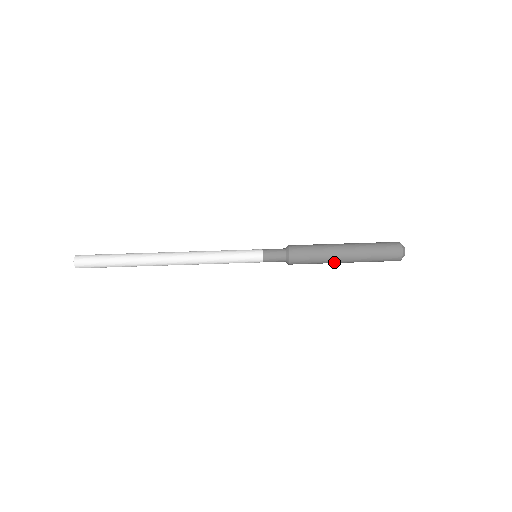
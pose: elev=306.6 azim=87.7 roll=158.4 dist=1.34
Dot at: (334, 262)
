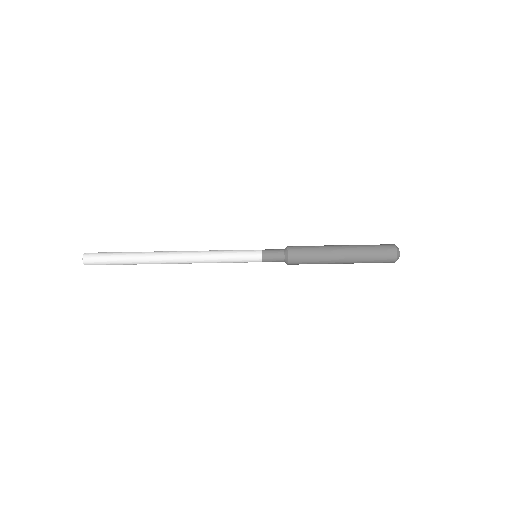
Dot at: (331, 261)
